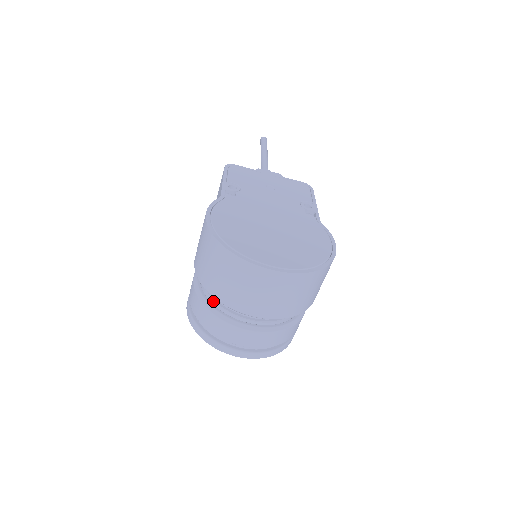
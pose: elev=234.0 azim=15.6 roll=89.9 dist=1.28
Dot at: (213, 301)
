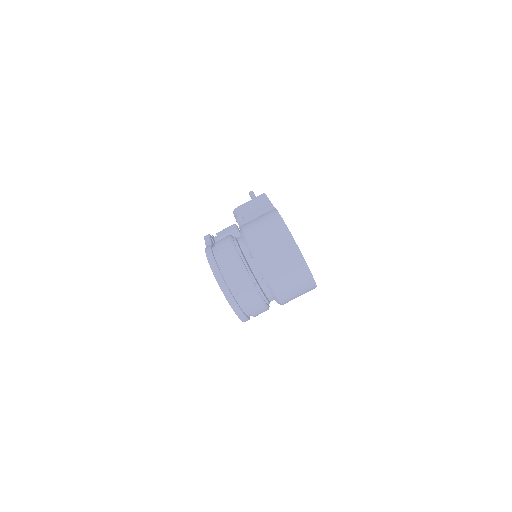
Dot at: (245, 262)
